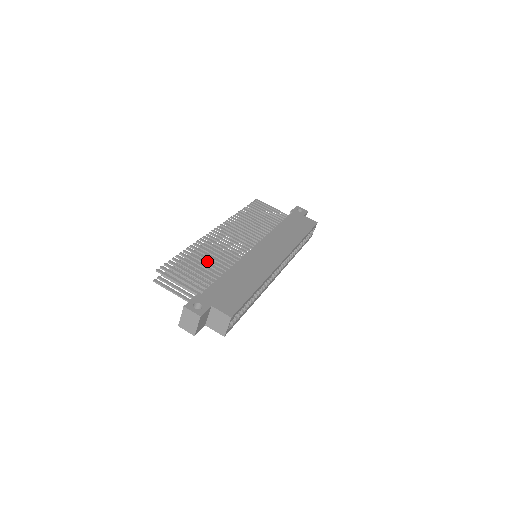
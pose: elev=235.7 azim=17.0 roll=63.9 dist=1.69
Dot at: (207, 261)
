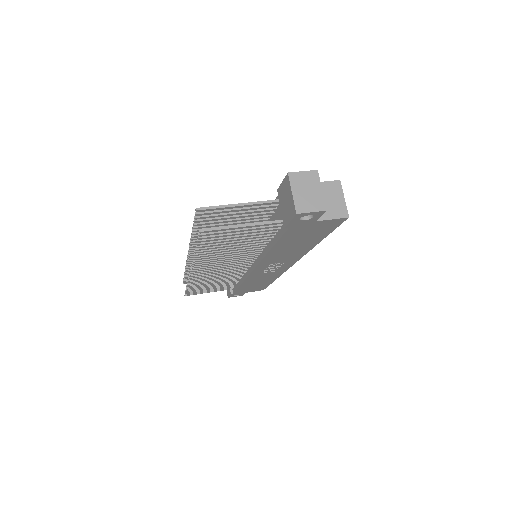
Dot at: occluded
